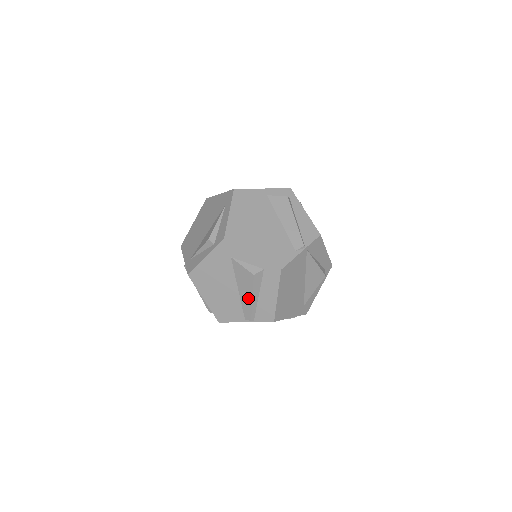
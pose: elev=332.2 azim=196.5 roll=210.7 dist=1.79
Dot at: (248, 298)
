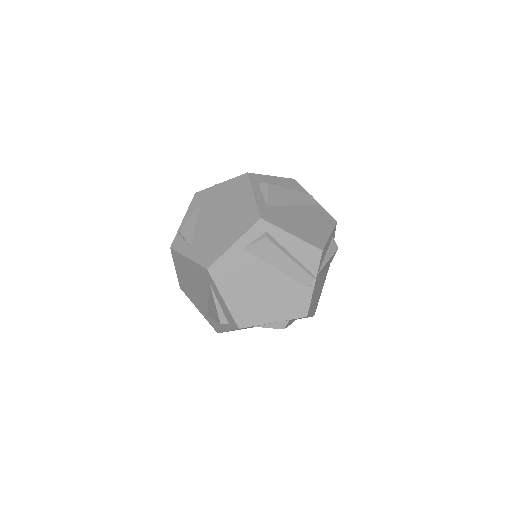
Dot at: occluded
